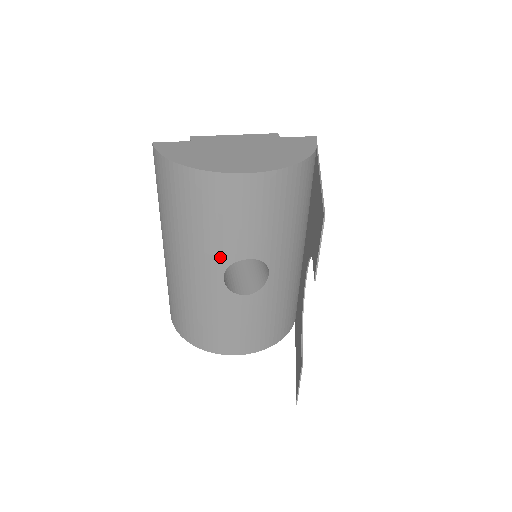
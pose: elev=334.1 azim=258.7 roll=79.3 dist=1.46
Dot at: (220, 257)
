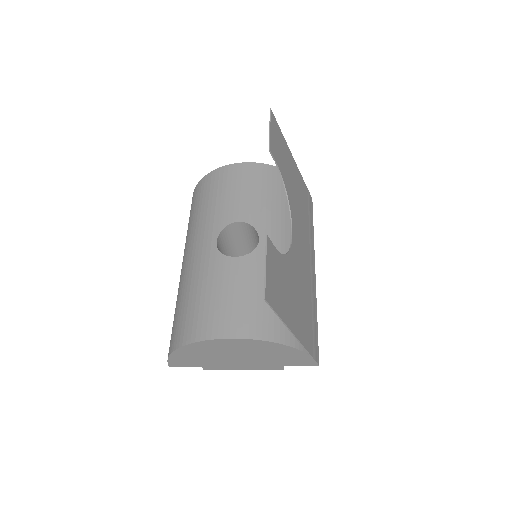
Dot at: (216, 224)
